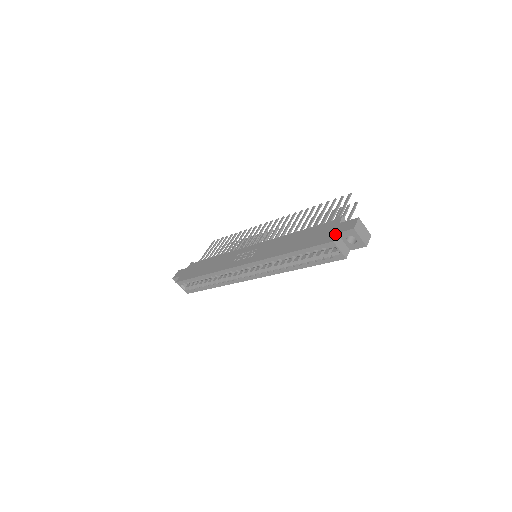
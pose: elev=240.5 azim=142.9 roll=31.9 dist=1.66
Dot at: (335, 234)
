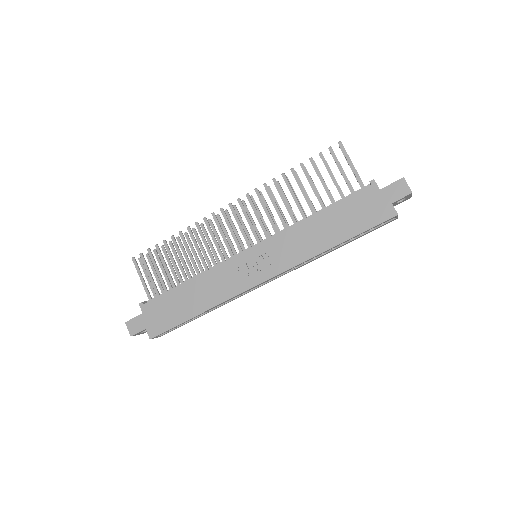
Dot at: (391, 205)
